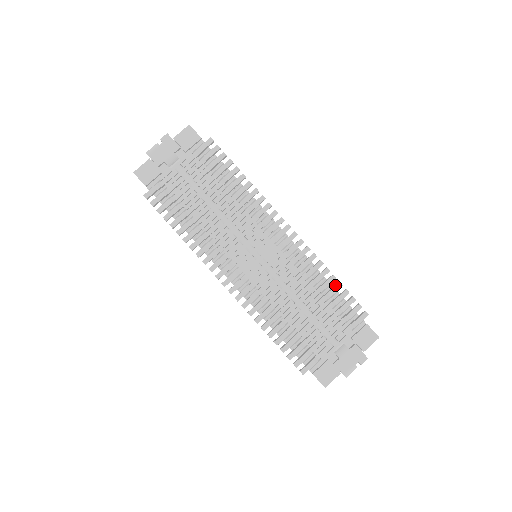
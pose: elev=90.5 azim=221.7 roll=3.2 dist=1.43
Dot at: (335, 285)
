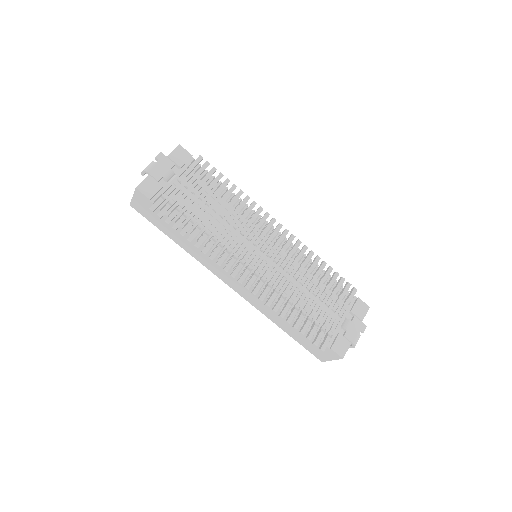
Dot at: (327, 269)
